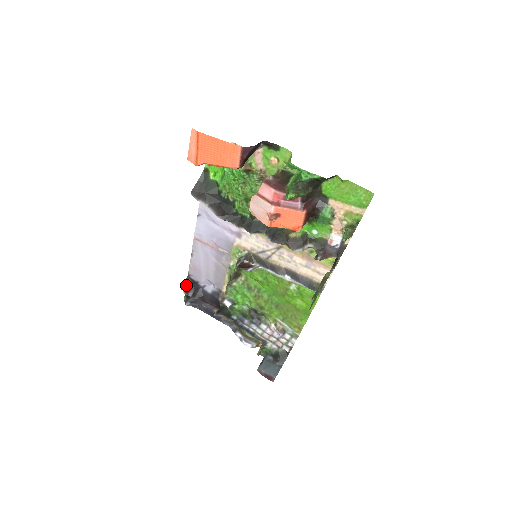
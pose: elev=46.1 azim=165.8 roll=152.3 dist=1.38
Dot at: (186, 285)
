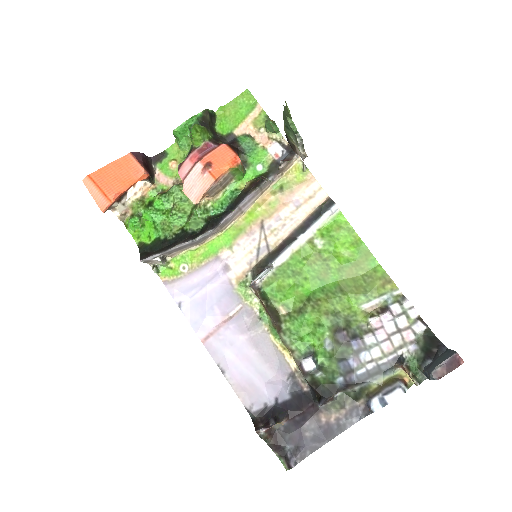
Dot at: (259, 426)
